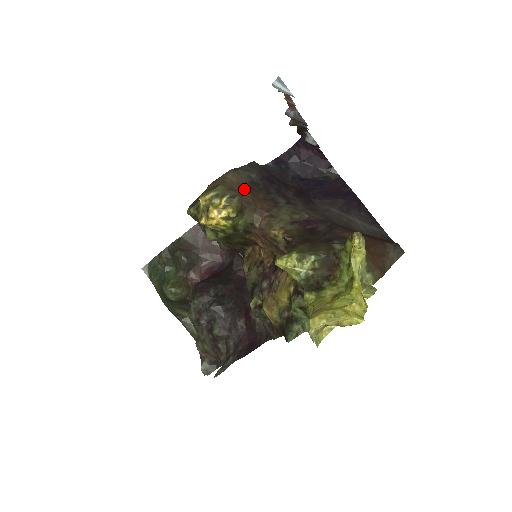
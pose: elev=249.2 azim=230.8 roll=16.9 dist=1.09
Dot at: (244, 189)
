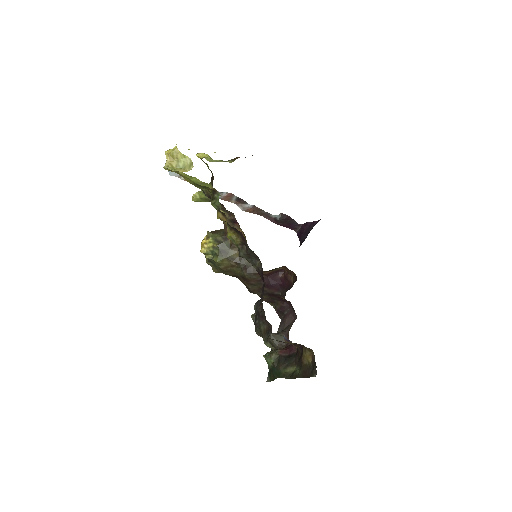
Dot at: occluded
